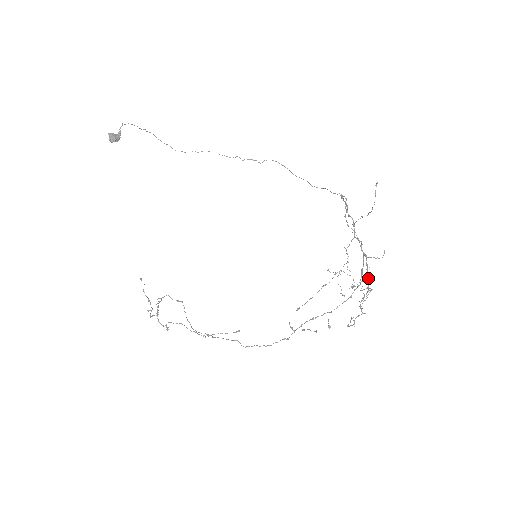
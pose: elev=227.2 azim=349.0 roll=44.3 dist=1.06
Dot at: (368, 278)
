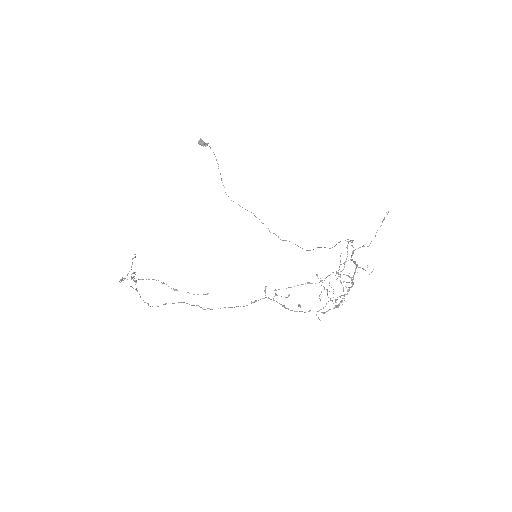
Dot at: (352, 280)
